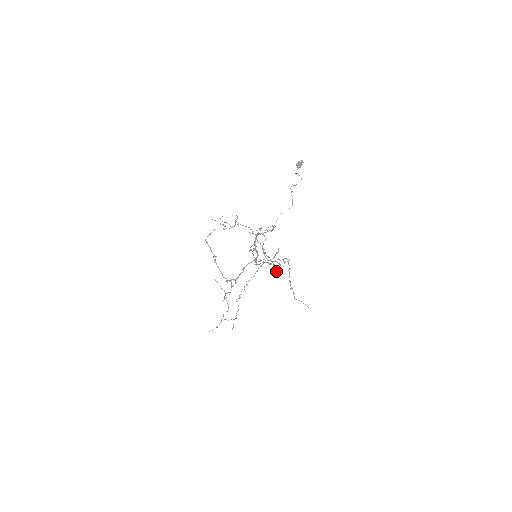
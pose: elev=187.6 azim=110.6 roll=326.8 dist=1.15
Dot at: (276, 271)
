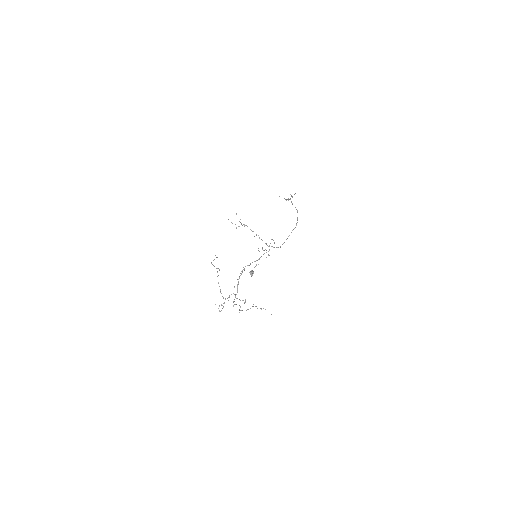
Dot at: occluded
